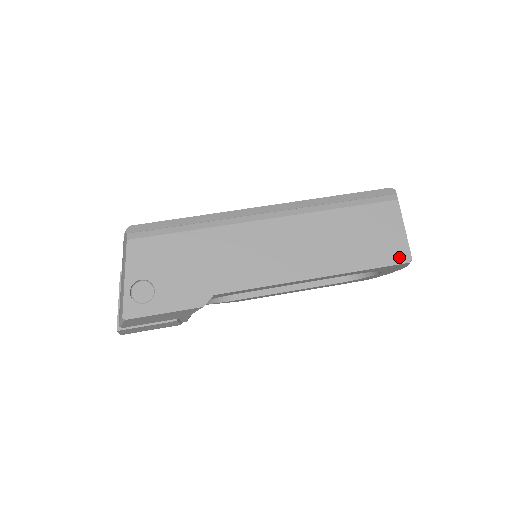
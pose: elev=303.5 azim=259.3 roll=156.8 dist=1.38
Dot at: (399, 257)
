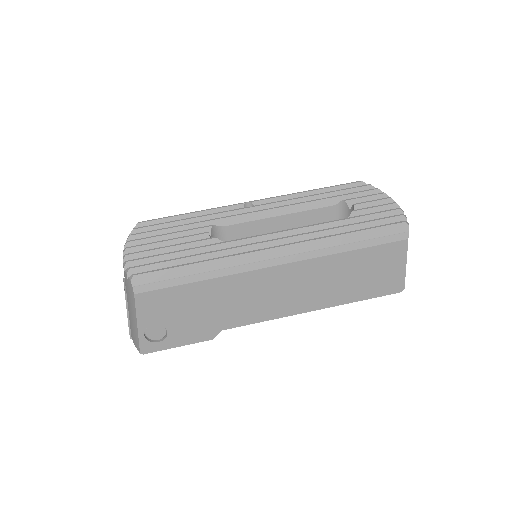
Dot at: (393, 289)
